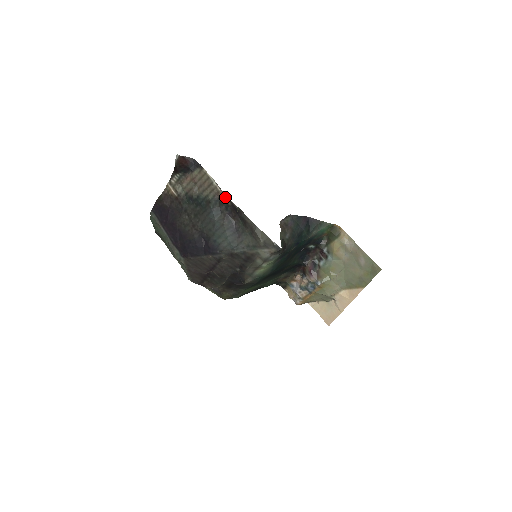
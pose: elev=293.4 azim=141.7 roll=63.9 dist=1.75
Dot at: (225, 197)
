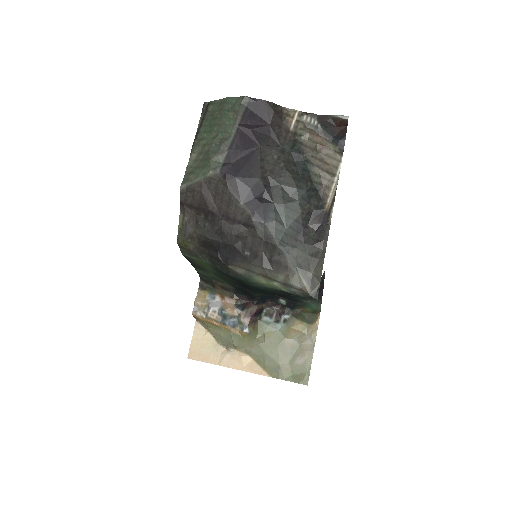
Dot at: (330, 200)
